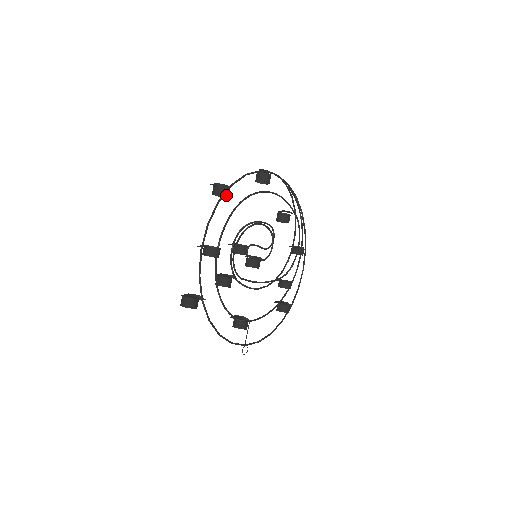
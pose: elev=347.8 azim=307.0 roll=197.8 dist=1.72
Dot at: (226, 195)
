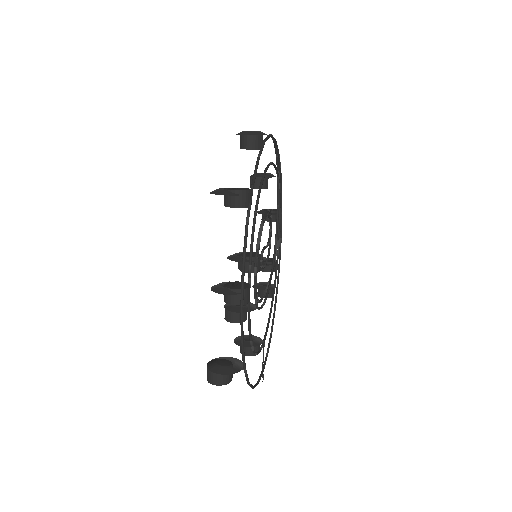
Dot at: (250, 206)
